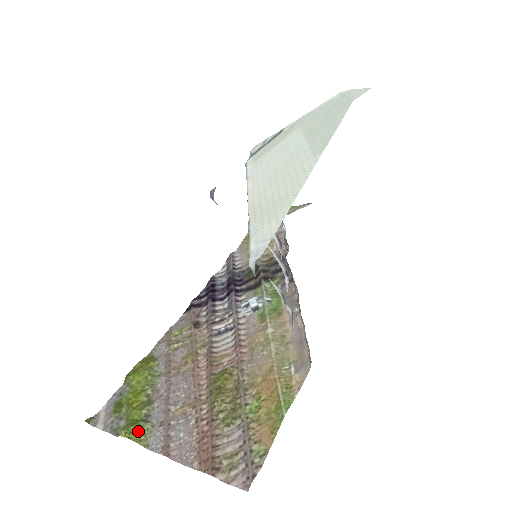
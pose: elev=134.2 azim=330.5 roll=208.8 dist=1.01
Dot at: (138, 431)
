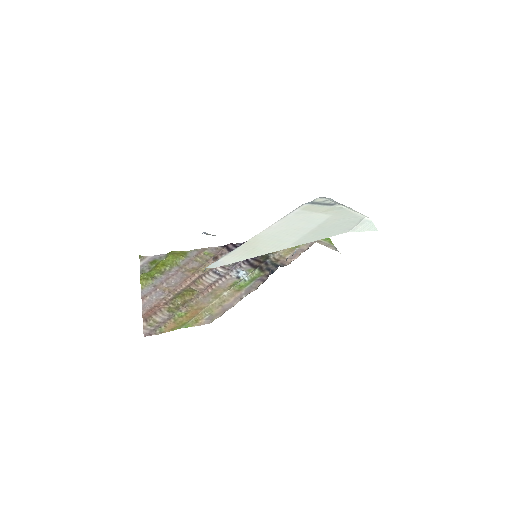
Dot at: (146, 280)
